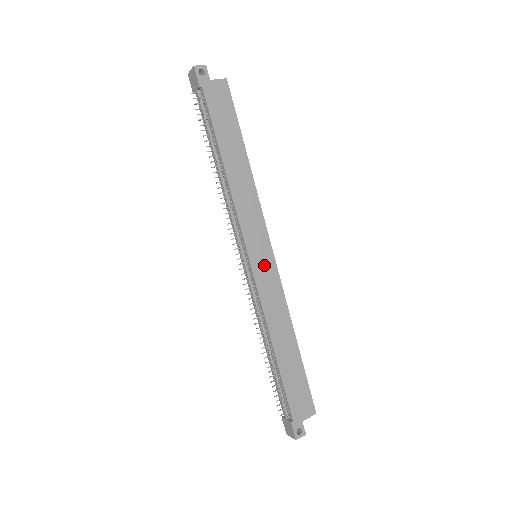
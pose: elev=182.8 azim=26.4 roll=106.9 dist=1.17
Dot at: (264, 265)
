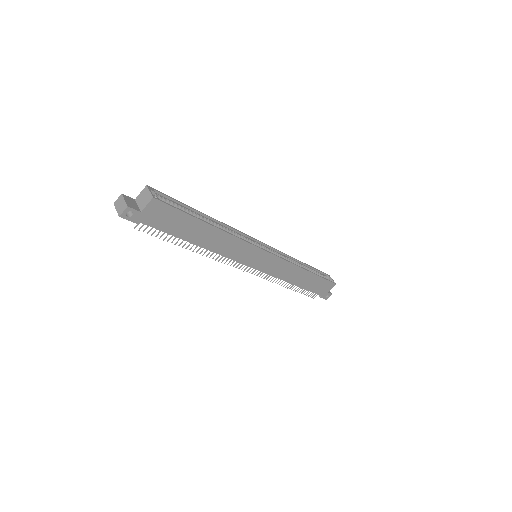
Dot at: (265, 262)
